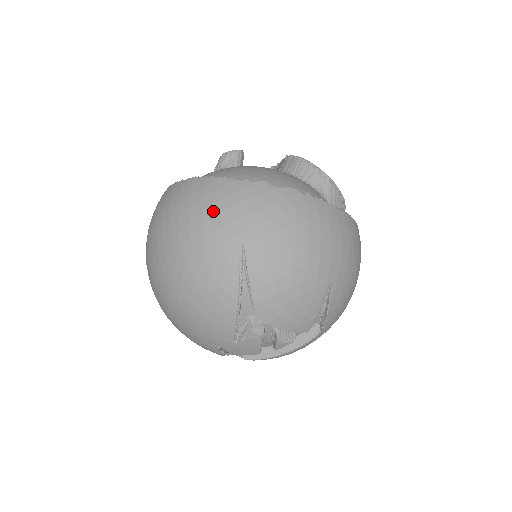
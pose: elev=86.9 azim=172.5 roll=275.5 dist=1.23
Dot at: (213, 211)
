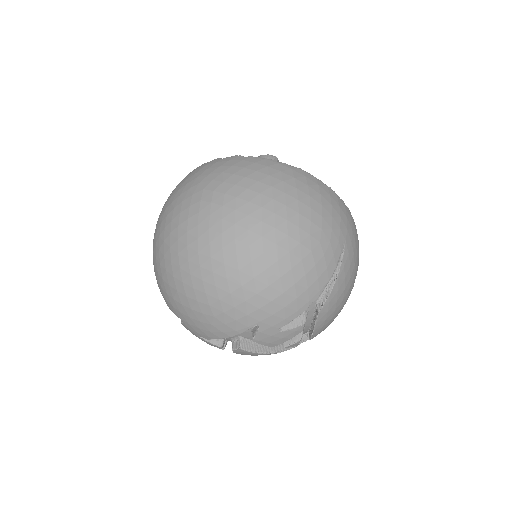
Dot at: (330, 211)
